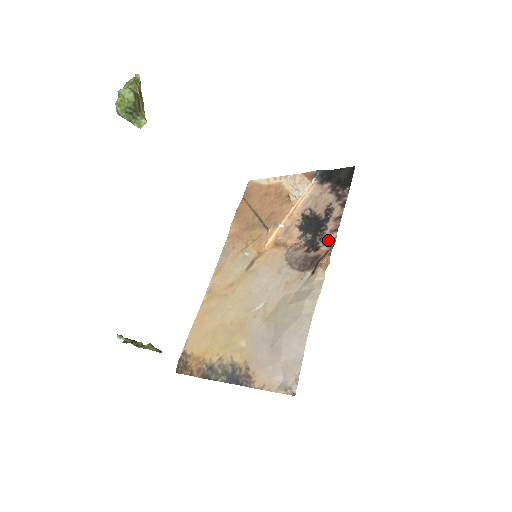
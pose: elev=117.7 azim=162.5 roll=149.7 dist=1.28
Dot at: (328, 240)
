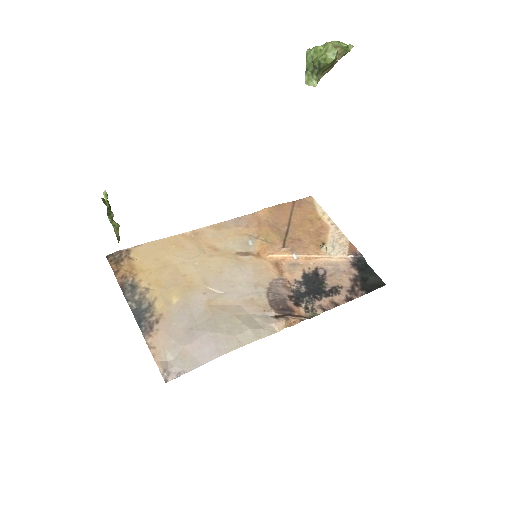
Dot at: (311, 309)
